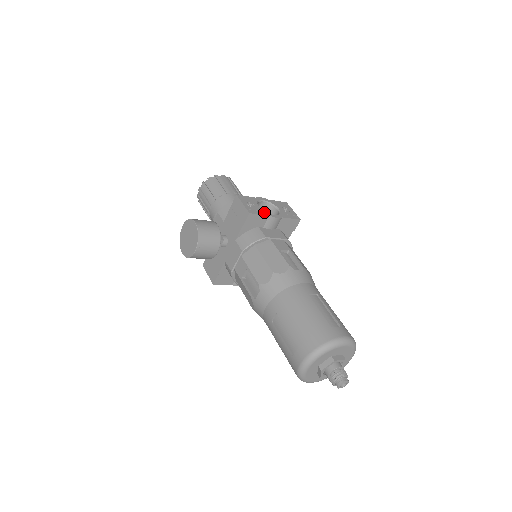
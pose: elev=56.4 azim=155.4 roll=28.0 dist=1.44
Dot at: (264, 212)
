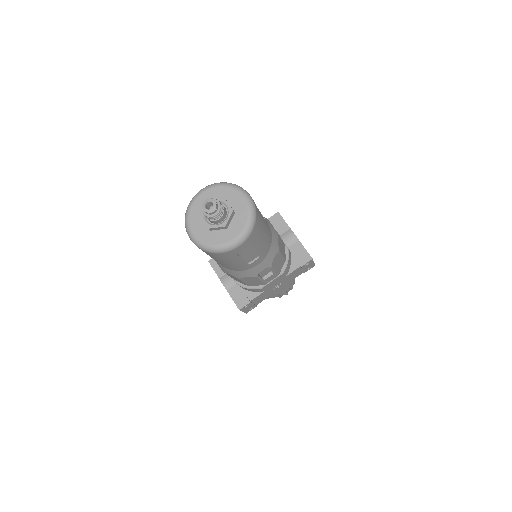
Dot at: (289, 227)
